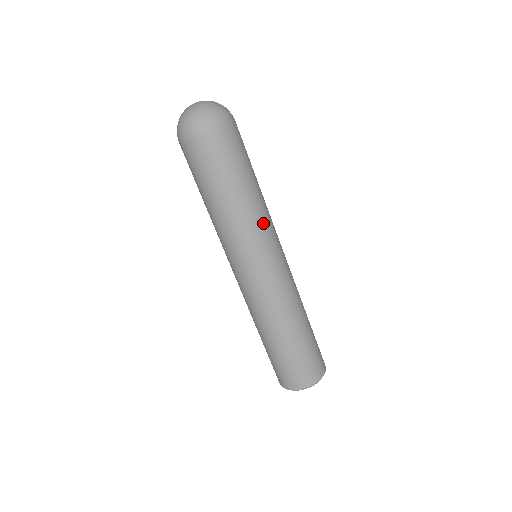
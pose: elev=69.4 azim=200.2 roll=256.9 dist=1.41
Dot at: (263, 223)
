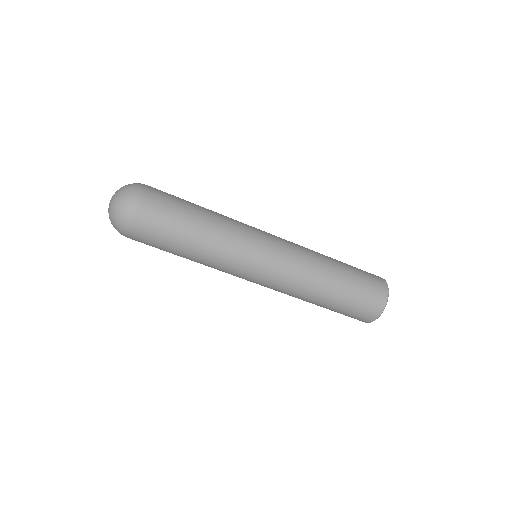
Dot at: (235, 230)
